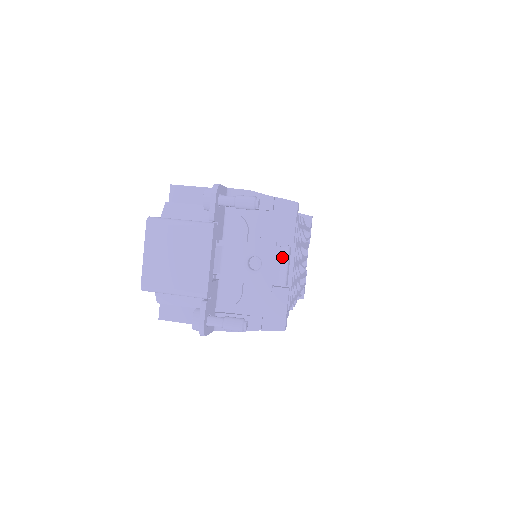
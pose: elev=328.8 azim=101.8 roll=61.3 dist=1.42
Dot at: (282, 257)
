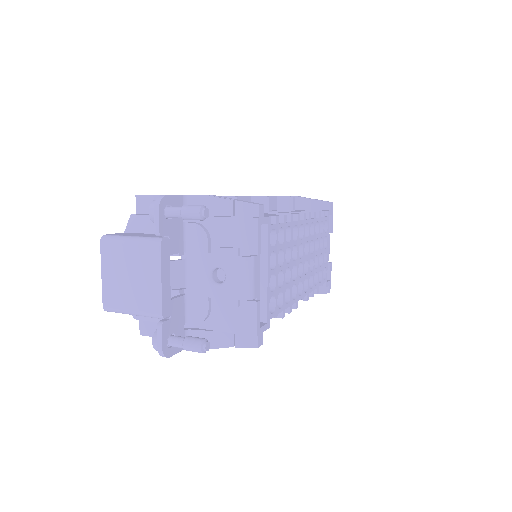
Dot at: (245, 268)
